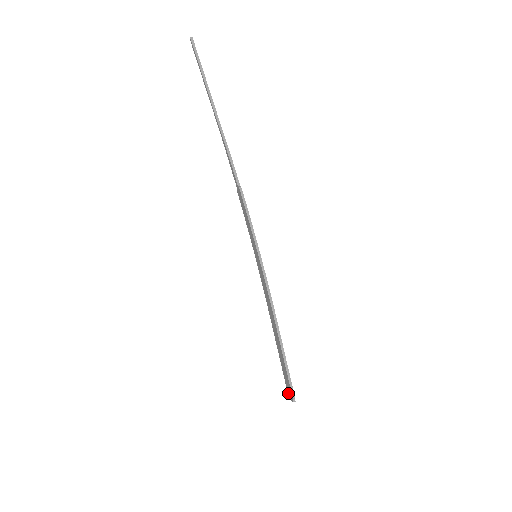
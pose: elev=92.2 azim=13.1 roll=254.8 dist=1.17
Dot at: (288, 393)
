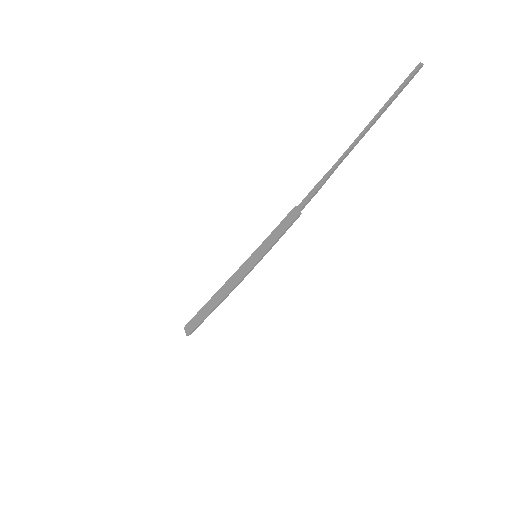
Dot at: (187, 326)
